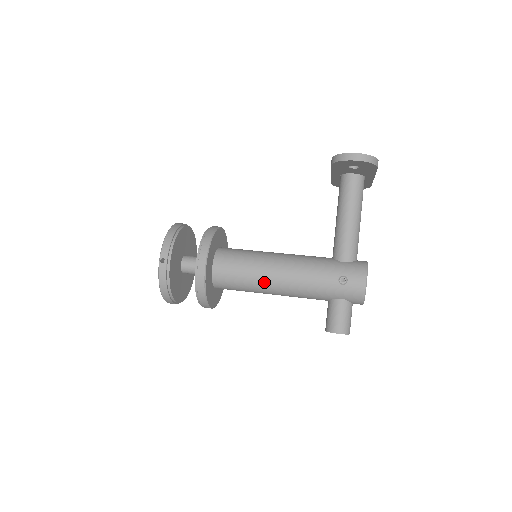
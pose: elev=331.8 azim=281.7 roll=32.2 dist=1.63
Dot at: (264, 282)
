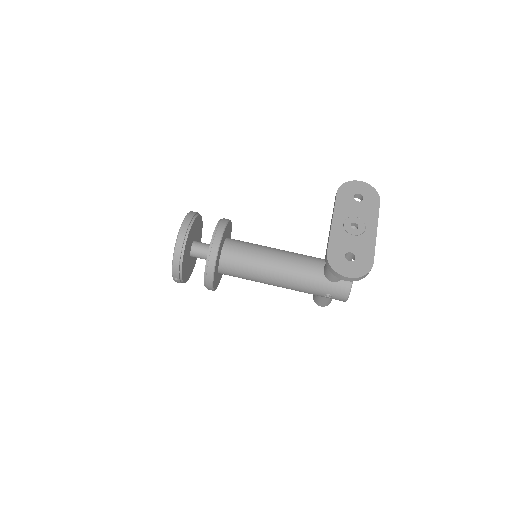
Dot at: occluded
